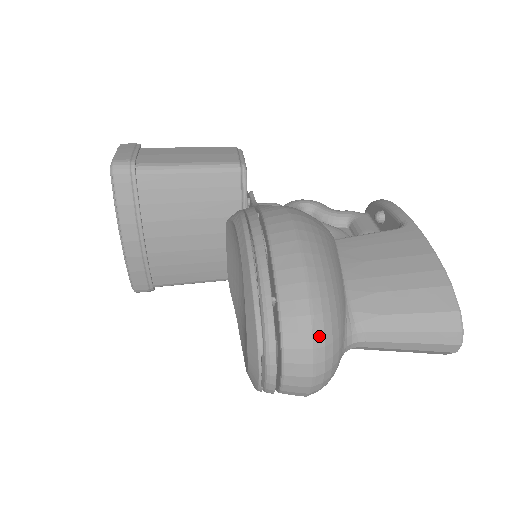
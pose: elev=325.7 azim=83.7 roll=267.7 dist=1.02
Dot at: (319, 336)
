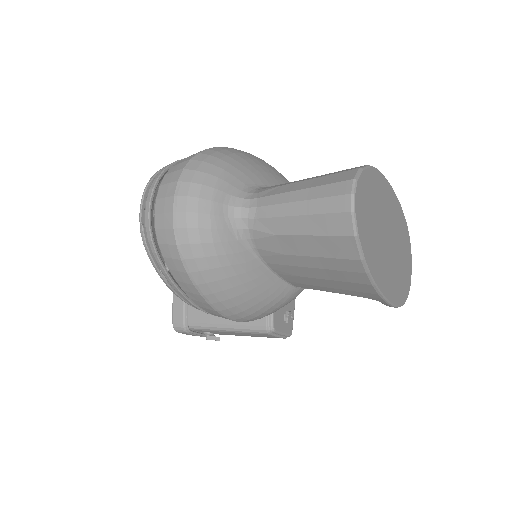
Dot at: (195, 163)
